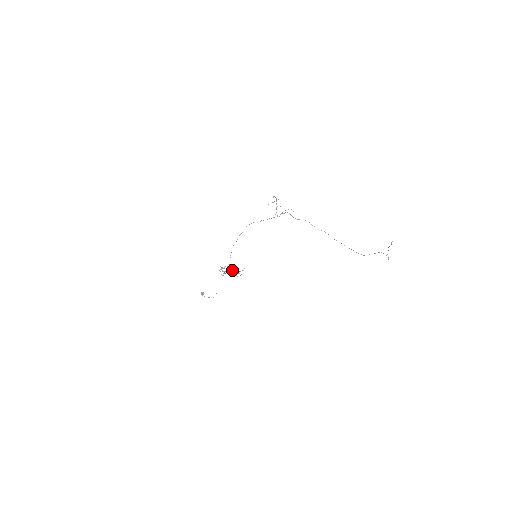
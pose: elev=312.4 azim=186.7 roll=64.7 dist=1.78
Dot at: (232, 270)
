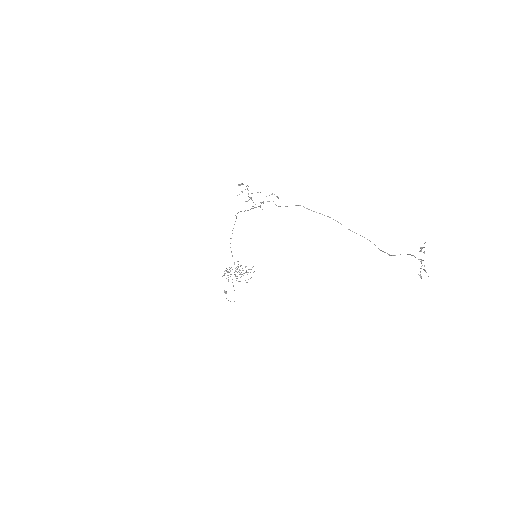
Dot at: (235, 276)
